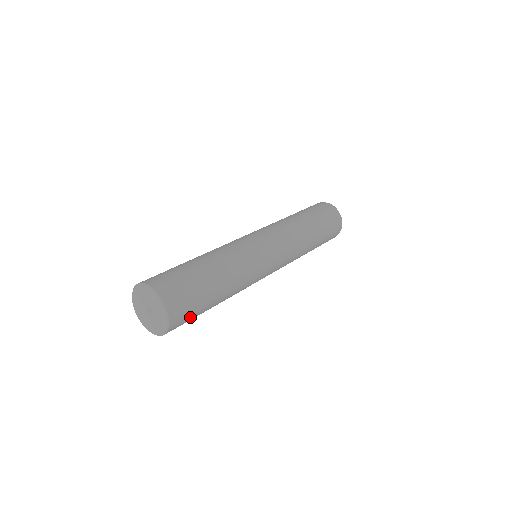
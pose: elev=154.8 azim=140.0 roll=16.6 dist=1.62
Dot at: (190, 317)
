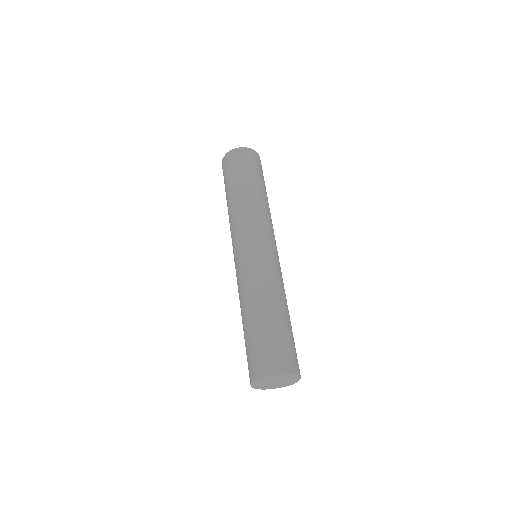
Dot at: occluded
